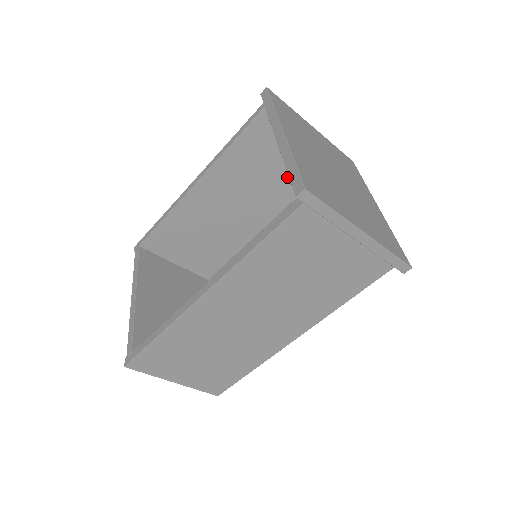
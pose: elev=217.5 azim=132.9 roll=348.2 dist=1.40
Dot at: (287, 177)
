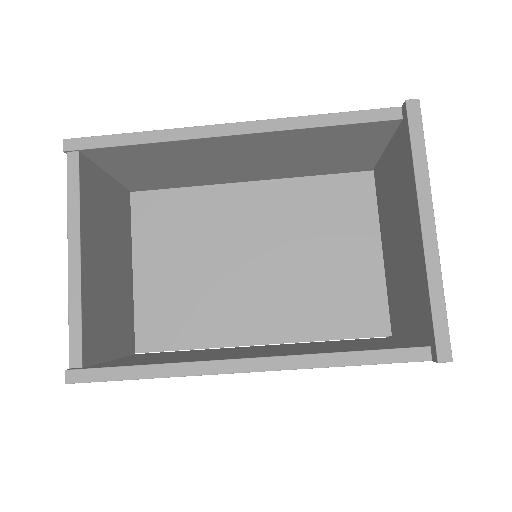
Dot at: (323, 163)
